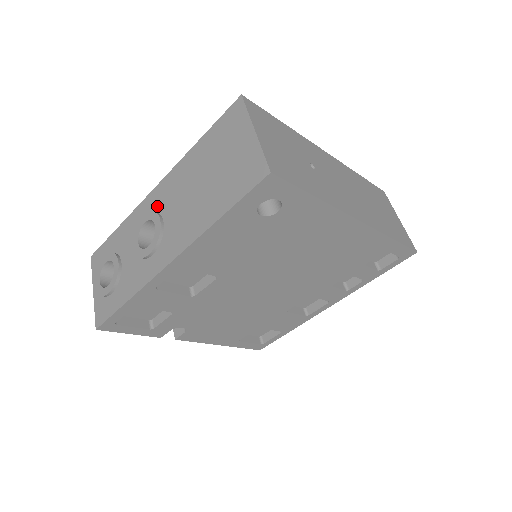
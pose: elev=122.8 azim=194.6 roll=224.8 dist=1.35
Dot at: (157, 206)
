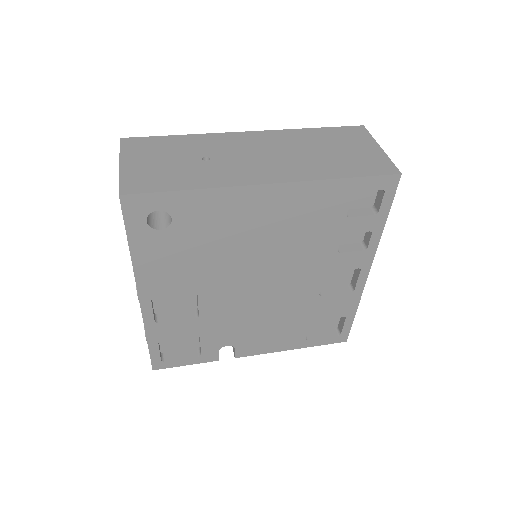
Dot at: occluded
